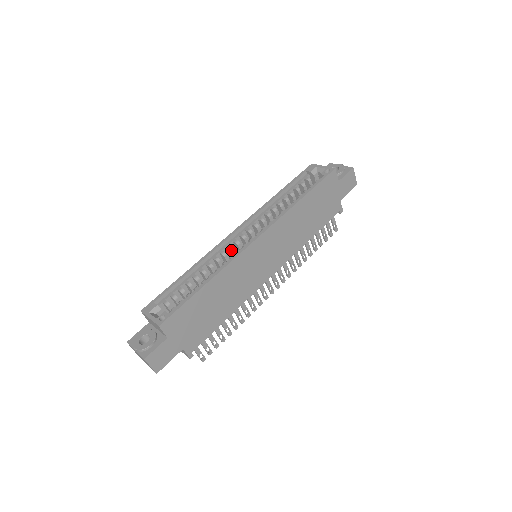
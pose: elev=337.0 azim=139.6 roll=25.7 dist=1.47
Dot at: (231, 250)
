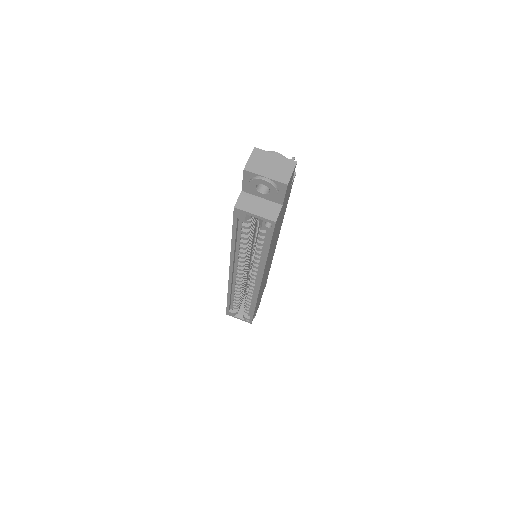
Dot at: occluded
